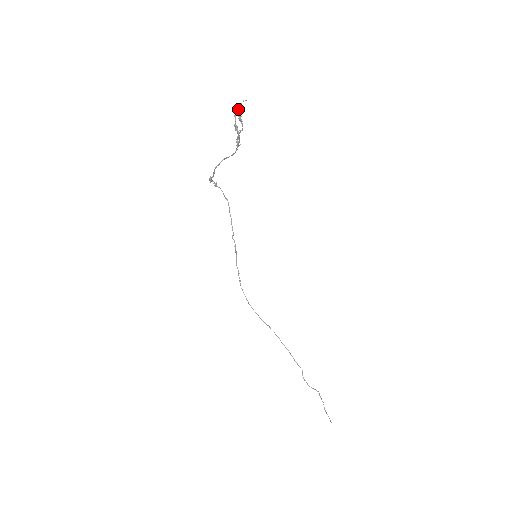
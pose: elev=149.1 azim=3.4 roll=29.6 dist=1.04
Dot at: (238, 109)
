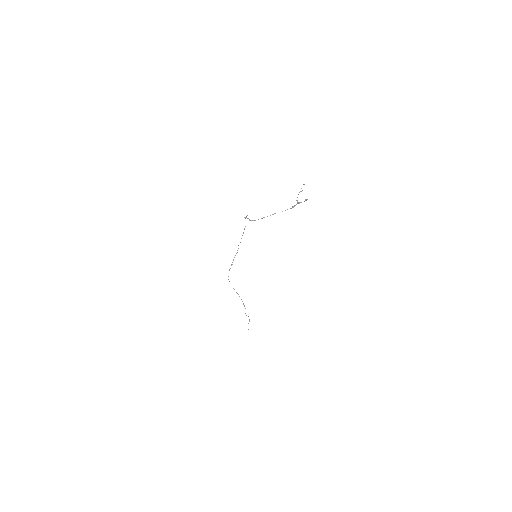
Dot at: (301, 191)
